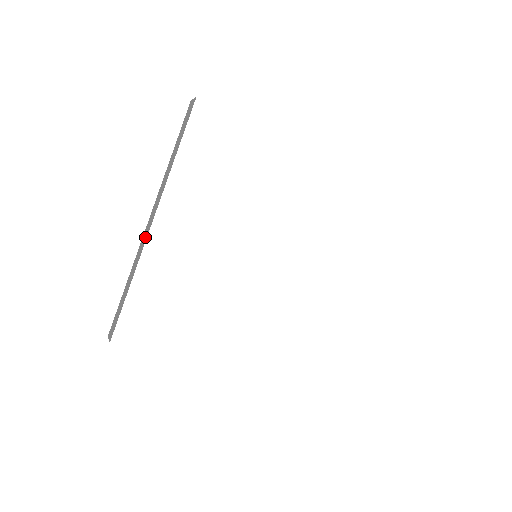
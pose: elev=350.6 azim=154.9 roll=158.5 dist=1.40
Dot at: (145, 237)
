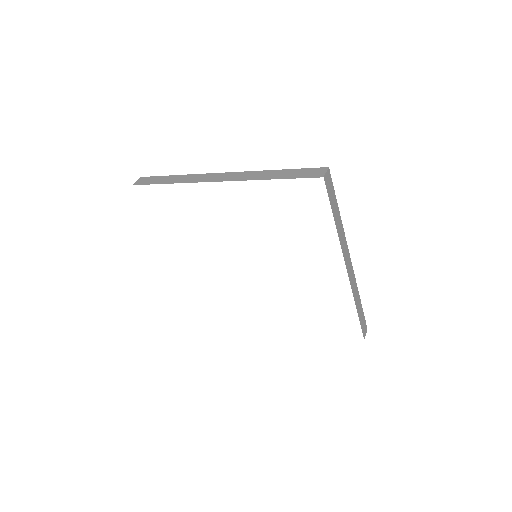
Dot at: occluded
